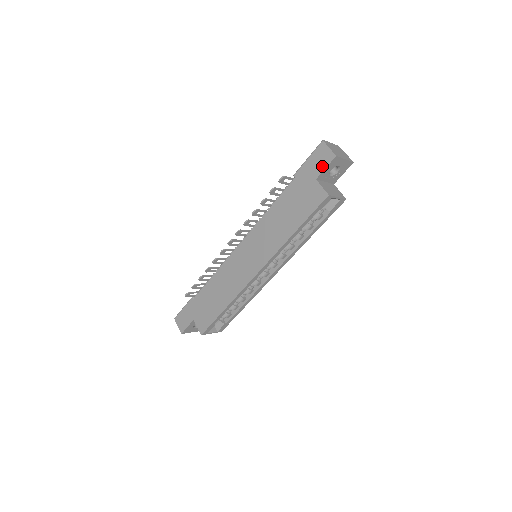
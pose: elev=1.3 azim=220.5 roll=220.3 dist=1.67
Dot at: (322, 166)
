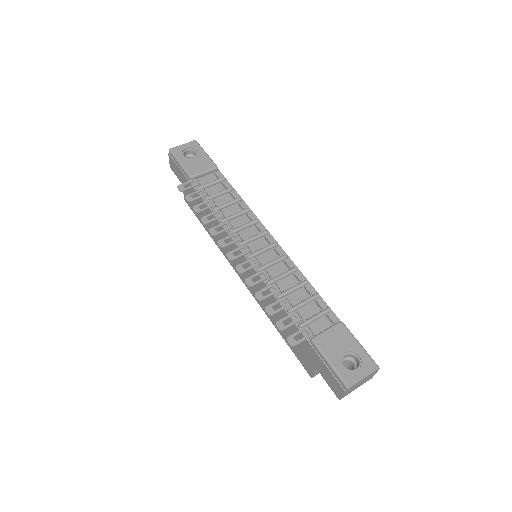
Dot at: (327, 381)
